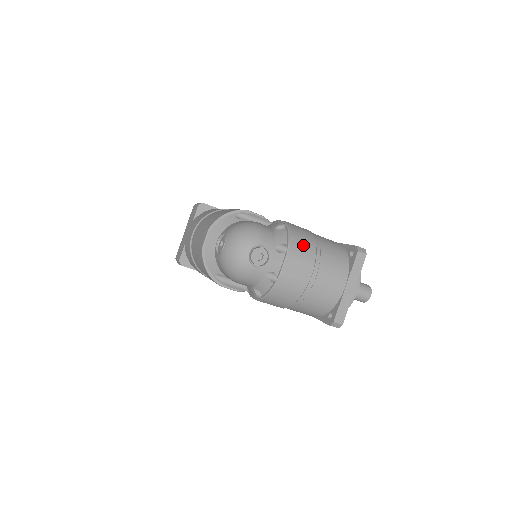
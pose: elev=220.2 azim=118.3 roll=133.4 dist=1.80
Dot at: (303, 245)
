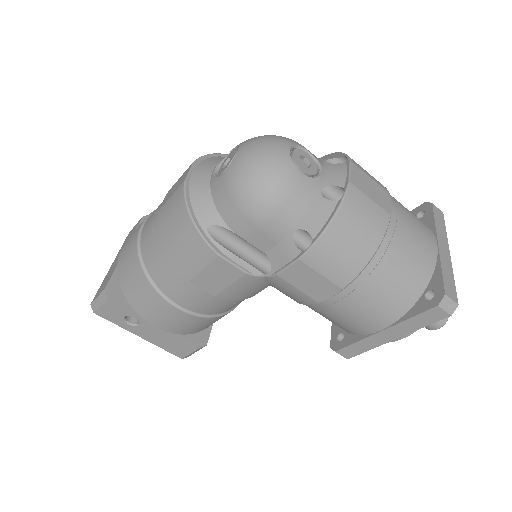
Dot at: occluded
